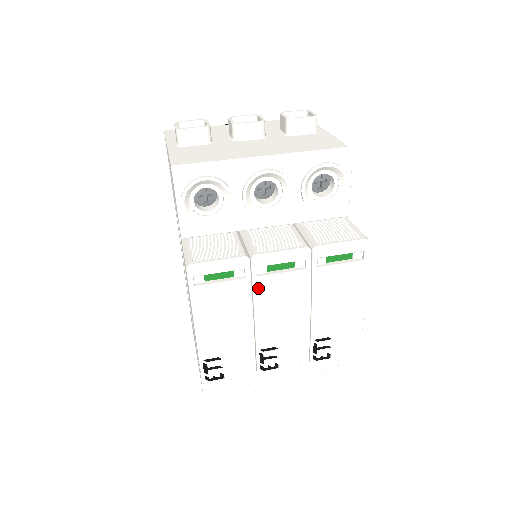
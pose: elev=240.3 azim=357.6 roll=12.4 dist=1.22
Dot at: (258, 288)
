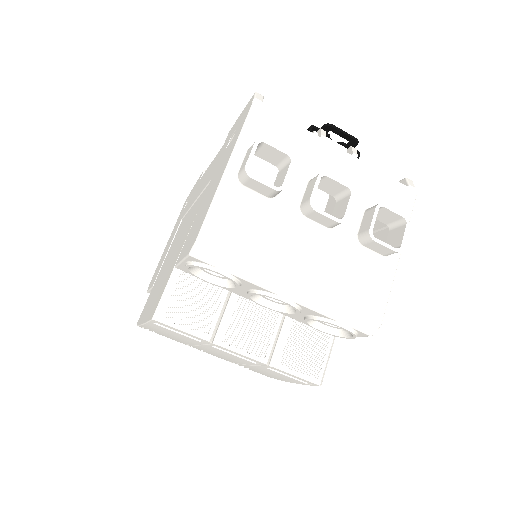
Dot at: (209, 347)
